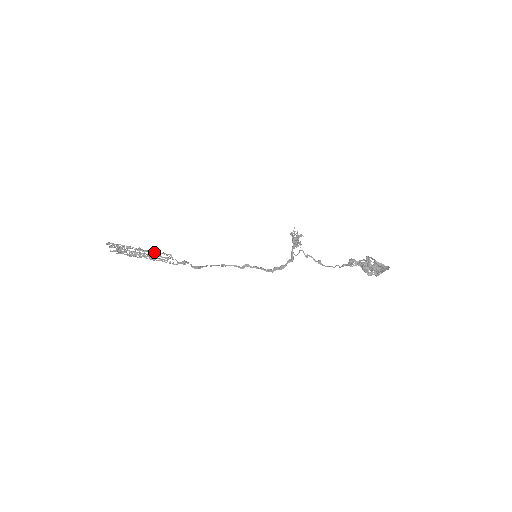
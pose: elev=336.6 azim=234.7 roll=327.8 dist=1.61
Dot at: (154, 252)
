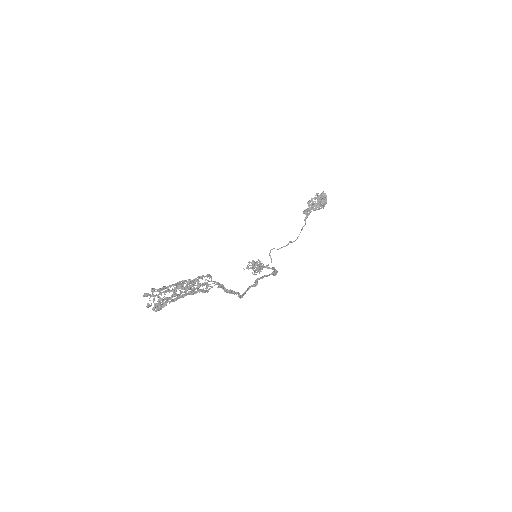
Dot at: (190, 287)
